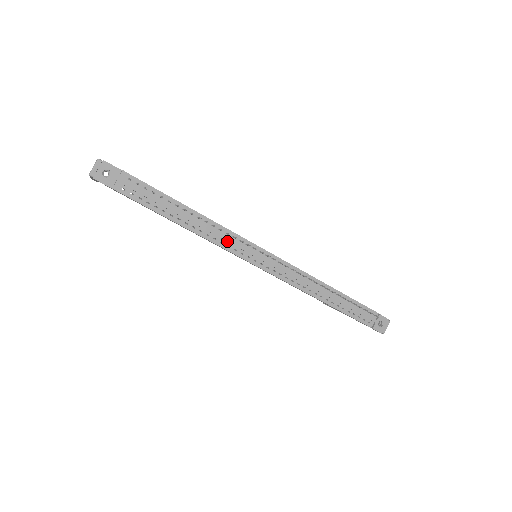
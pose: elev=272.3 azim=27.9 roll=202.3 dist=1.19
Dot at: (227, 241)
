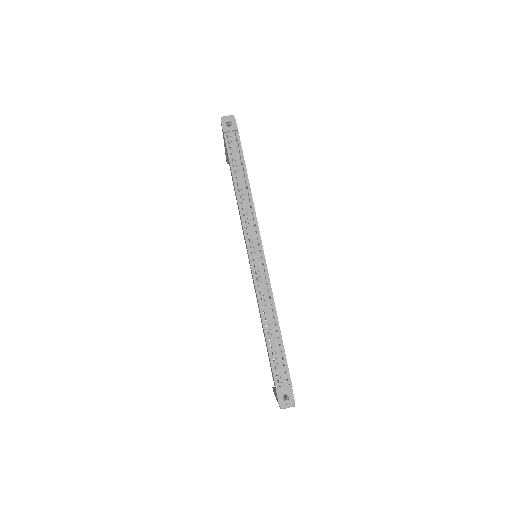
Dot at: (247, 217)
